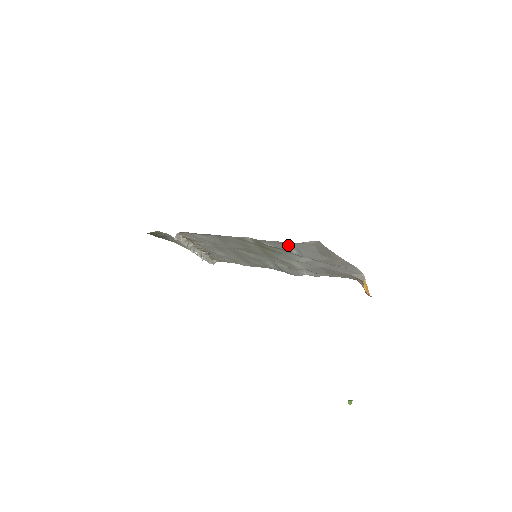
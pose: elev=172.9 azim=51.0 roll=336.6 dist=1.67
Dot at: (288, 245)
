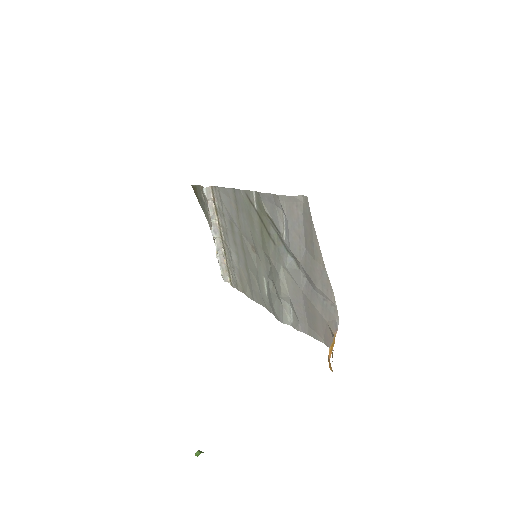
Dot at: (281, 212)
